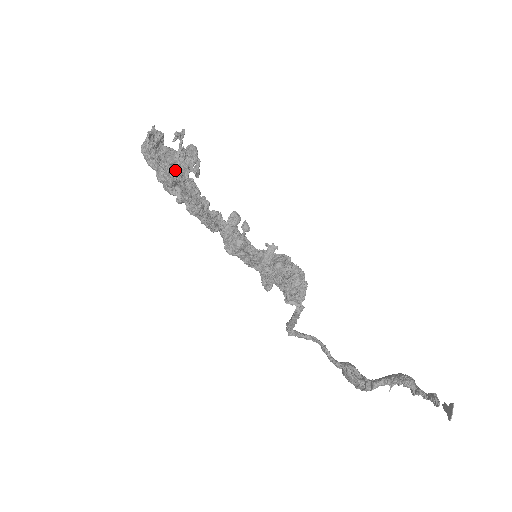
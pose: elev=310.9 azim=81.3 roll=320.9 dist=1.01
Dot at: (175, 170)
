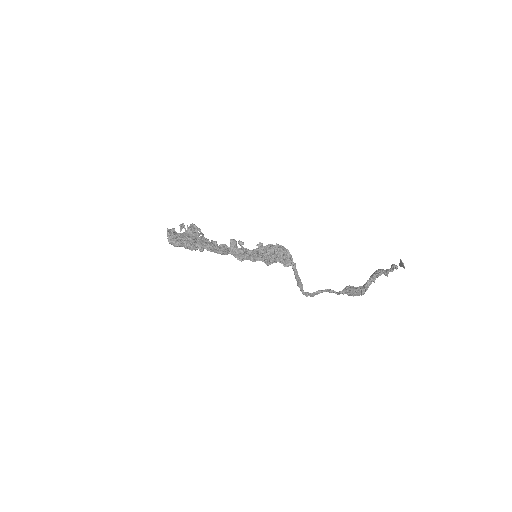
Dot at: (191, 237)
